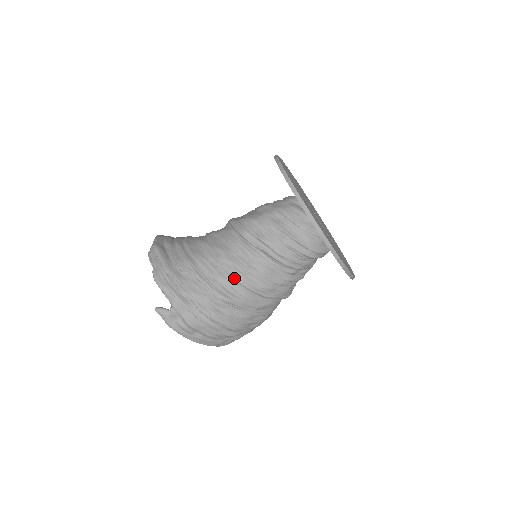
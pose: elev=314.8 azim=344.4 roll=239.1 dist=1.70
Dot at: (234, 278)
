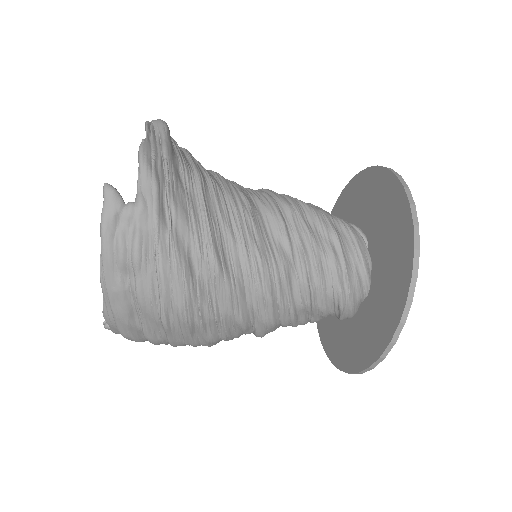
Dot at: (245, 245)
